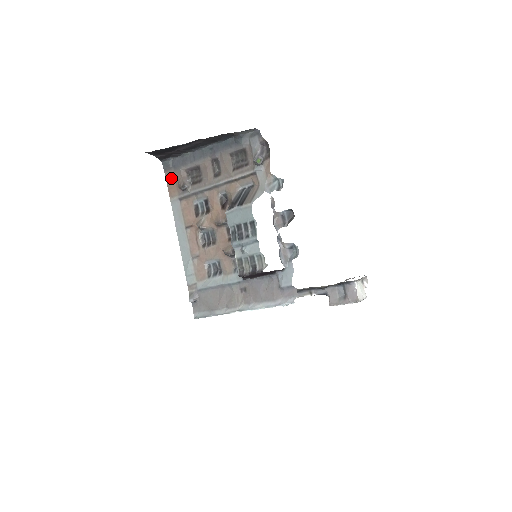
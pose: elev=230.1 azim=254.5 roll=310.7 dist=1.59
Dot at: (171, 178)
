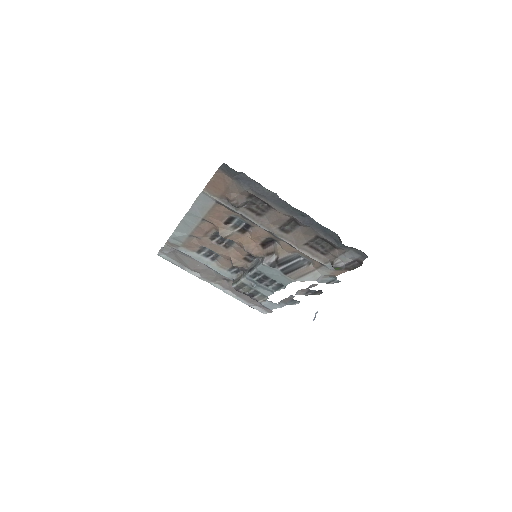
Dot at: (223, 181)
